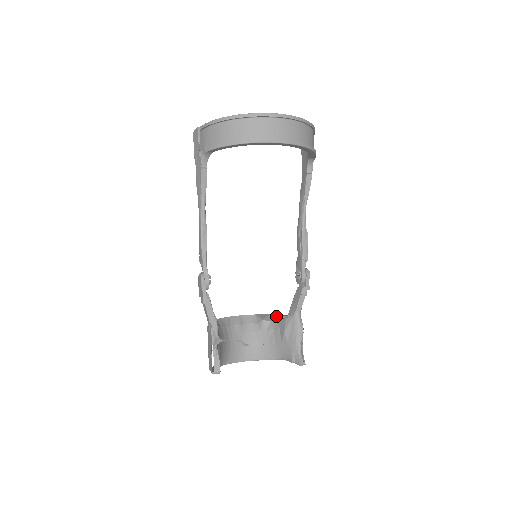
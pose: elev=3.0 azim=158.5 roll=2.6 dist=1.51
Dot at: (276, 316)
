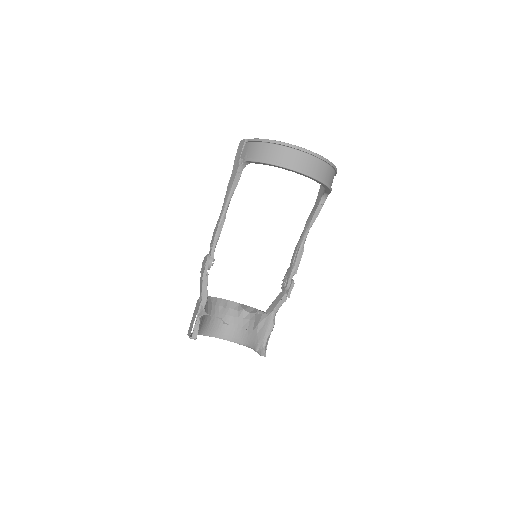
Dot at: (255, 310)
